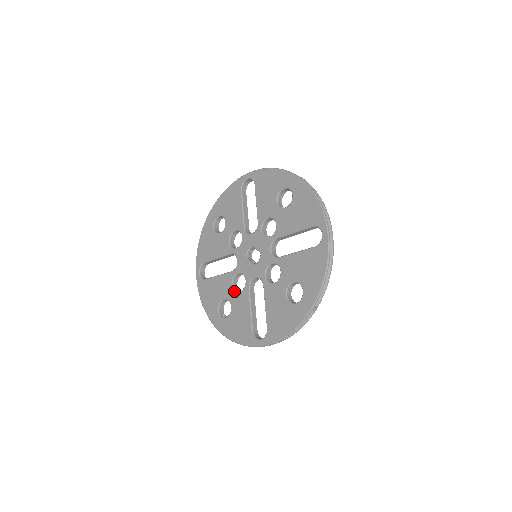
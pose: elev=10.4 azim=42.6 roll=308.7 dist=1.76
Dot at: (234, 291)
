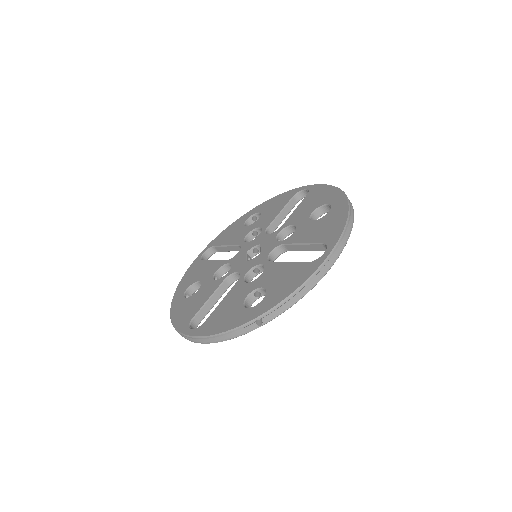
Dot at: (212, 277)
